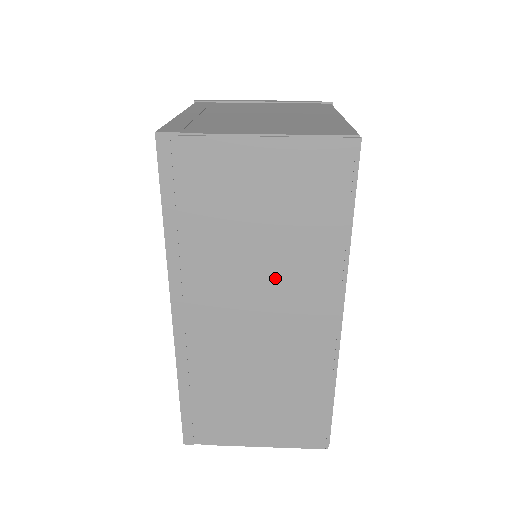
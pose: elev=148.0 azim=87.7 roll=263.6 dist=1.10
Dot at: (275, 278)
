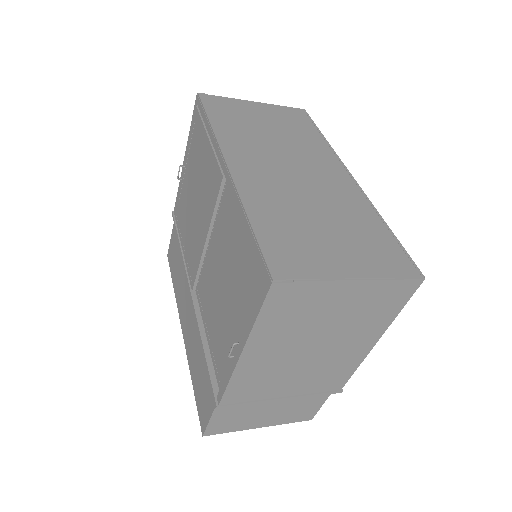
Dot at: (294, 151)
